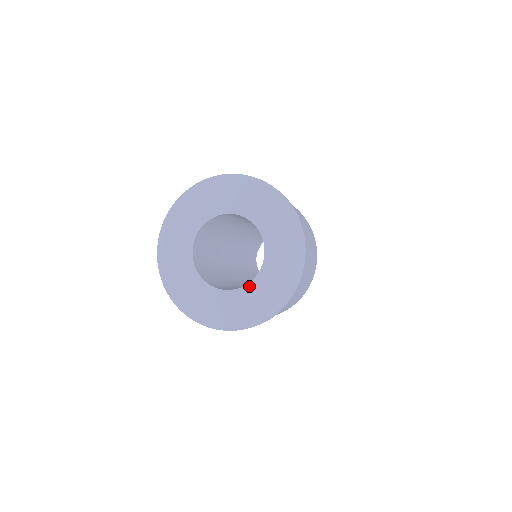
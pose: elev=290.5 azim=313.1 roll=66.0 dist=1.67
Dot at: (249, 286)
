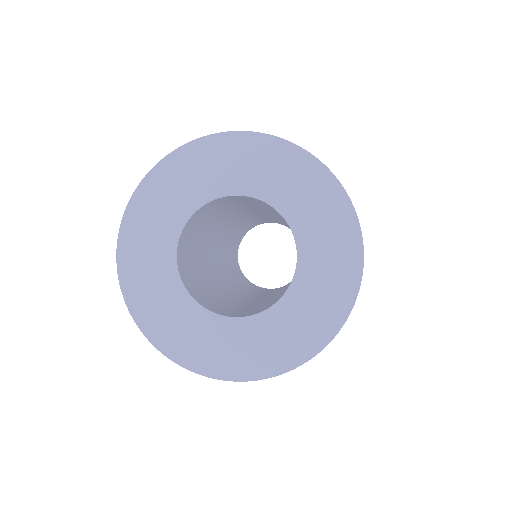
Dot at: (292, 289)
